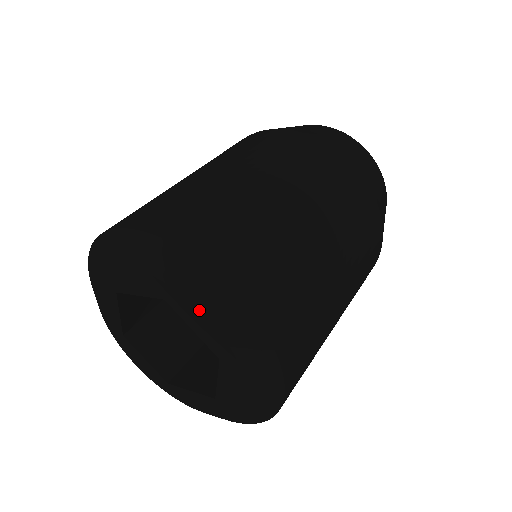
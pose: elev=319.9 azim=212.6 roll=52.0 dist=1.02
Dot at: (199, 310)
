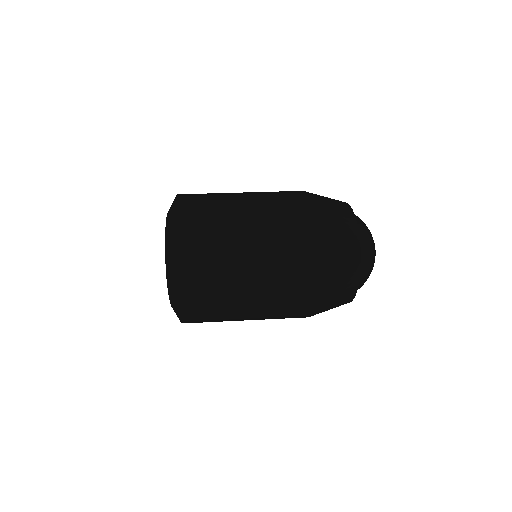
Dot at: (165, 259)
